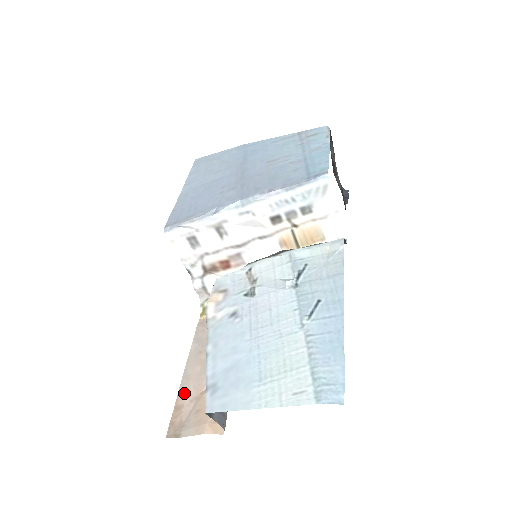
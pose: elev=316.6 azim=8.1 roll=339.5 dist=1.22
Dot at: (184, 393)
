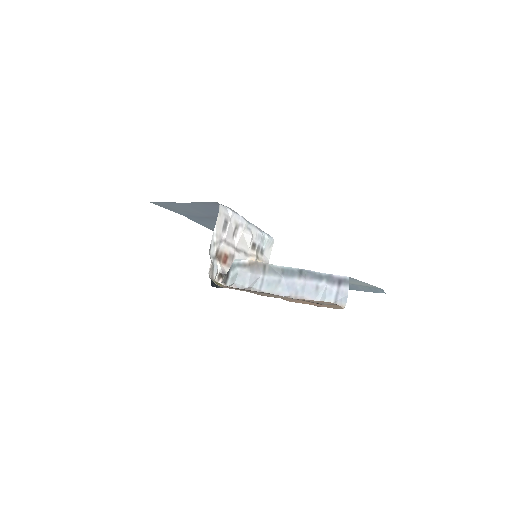
Dot at: occluded
